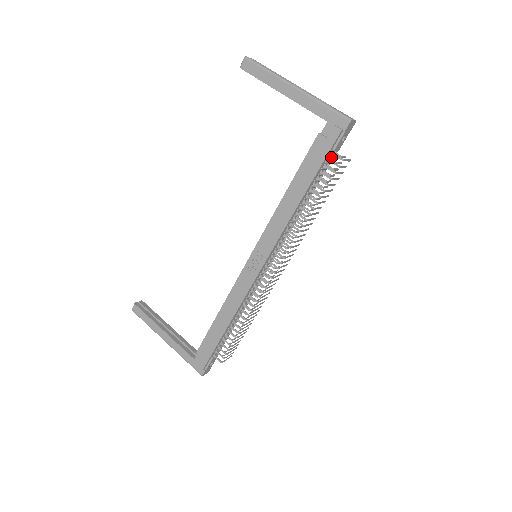
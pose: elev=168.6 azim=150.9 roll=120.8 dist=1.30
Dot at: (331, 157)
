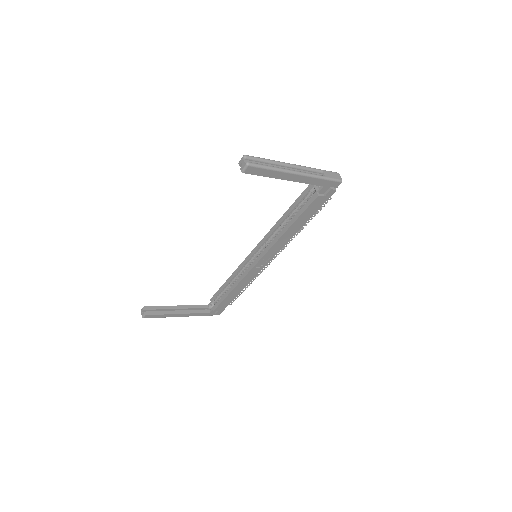
Dot at: occluded
